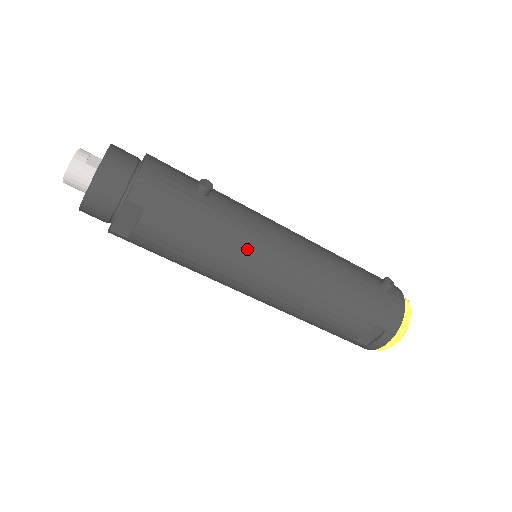
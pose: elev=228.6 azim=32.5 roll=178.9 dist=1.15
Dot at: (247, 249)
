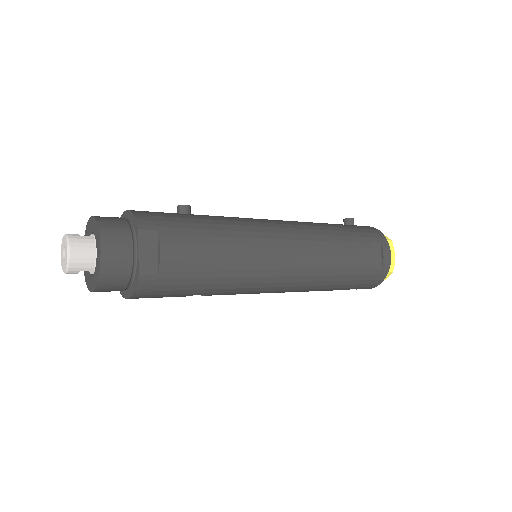
Dot at: (251, 229)
